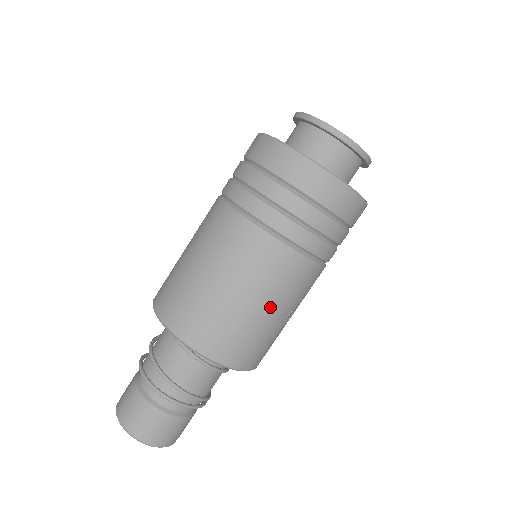
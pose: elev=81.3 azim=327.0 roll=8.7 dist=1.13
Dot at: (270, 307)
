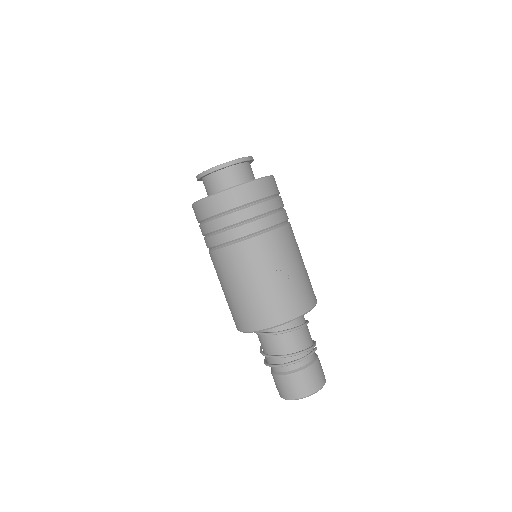
Dot at: (258, 280)
